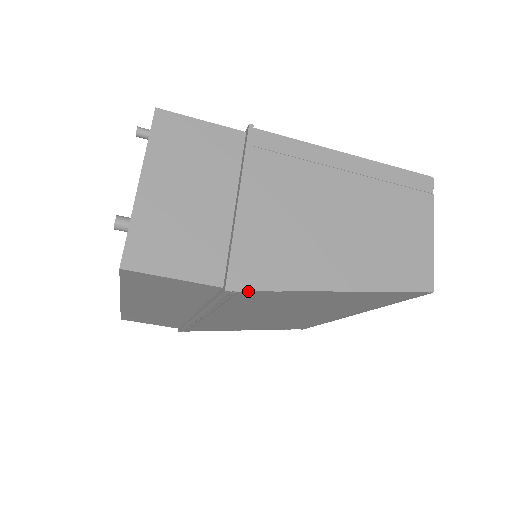
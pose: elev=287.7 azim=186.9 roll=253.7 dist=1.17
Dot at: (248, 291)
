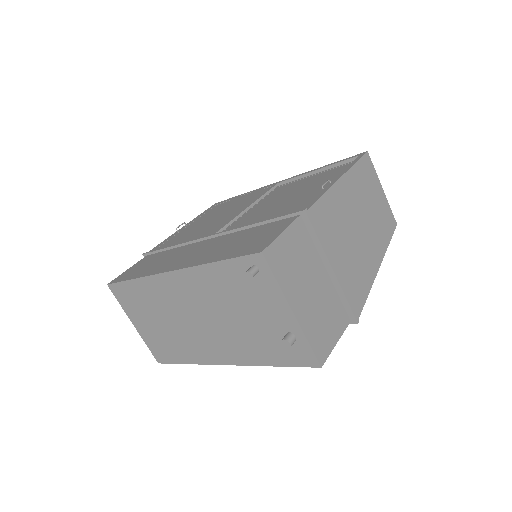
Dot at: (360, 311)
